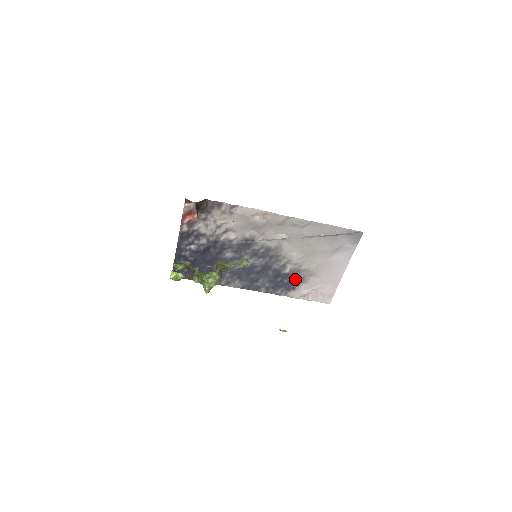
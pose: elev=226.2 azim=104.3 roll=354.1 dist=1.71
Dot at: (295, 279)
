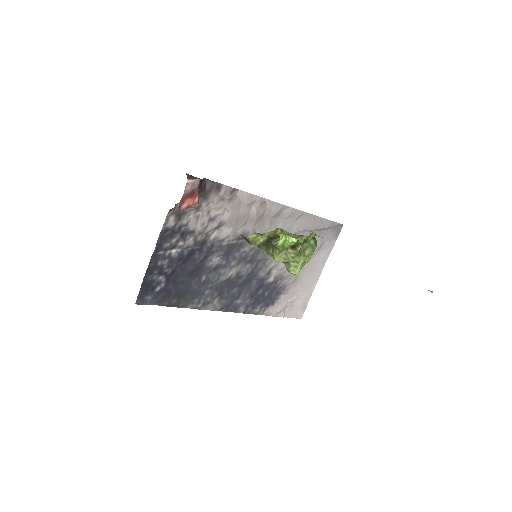
Dot at: (275, 290)
